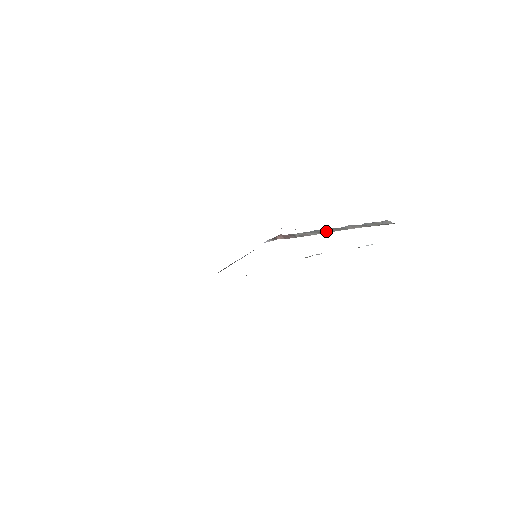
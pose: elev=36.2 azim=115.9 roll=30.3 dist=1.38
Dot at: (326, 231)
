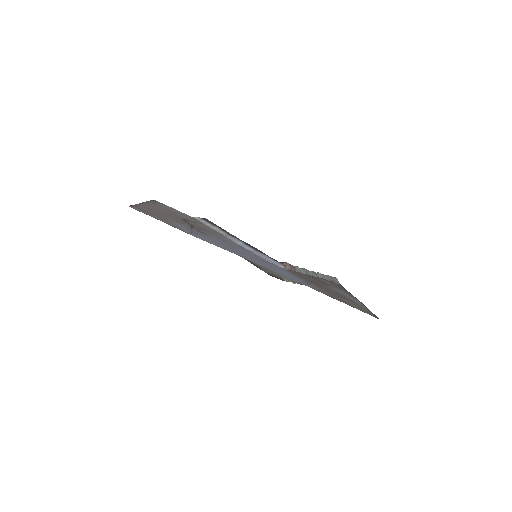
Dot at: (310, 273)
